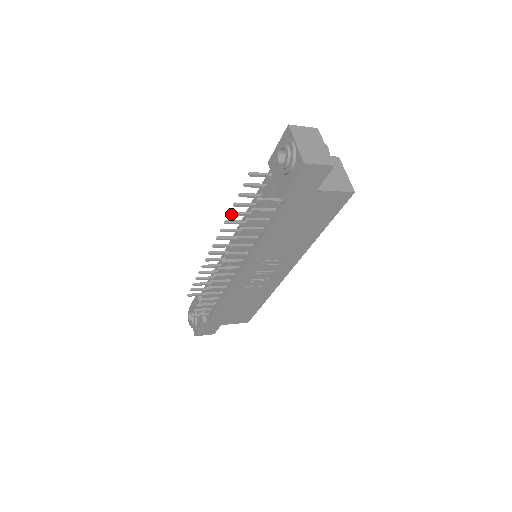
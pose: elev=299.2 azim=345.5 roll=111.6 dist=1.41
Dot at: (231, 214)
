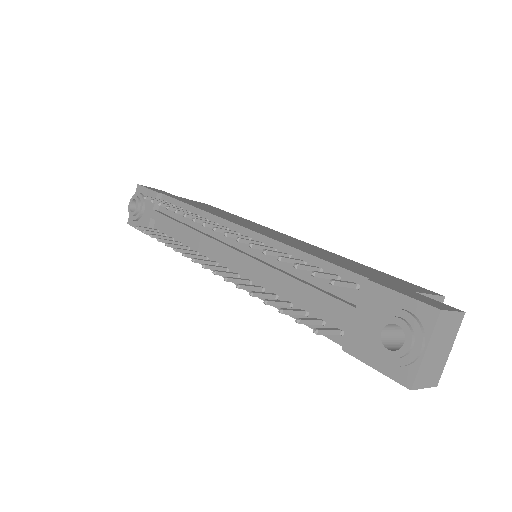
Dot at: (266, 254)
